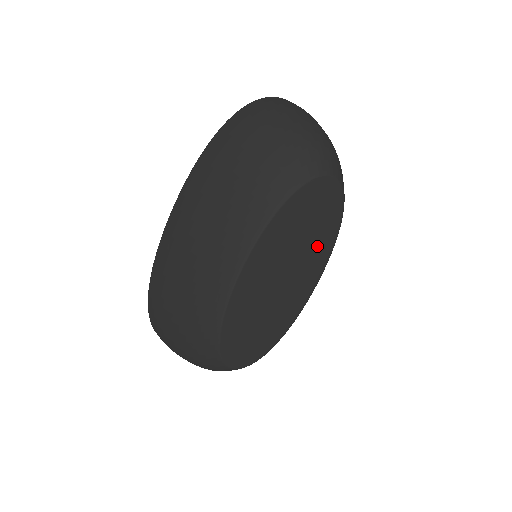
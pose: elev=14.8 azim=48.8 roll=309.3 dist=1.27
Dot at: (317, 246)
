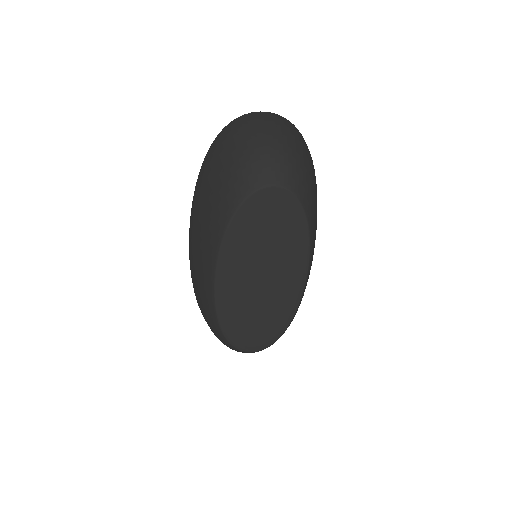
Dot at: (288, 246)
